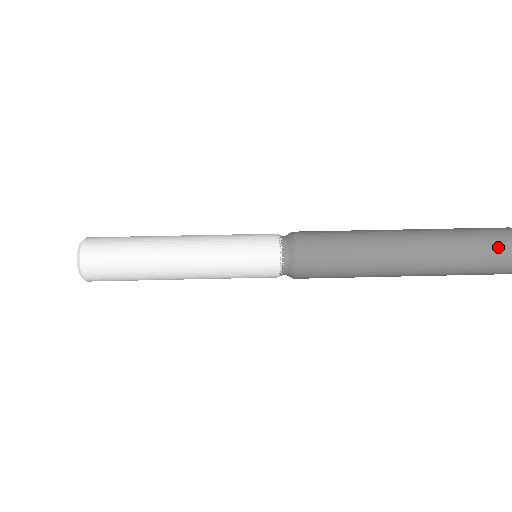
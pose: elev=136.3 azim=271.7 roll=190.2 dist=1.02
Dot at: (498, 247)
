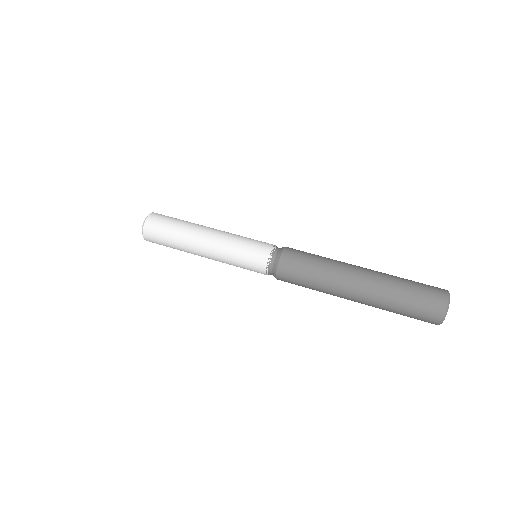
Dot at: (423, 314)
